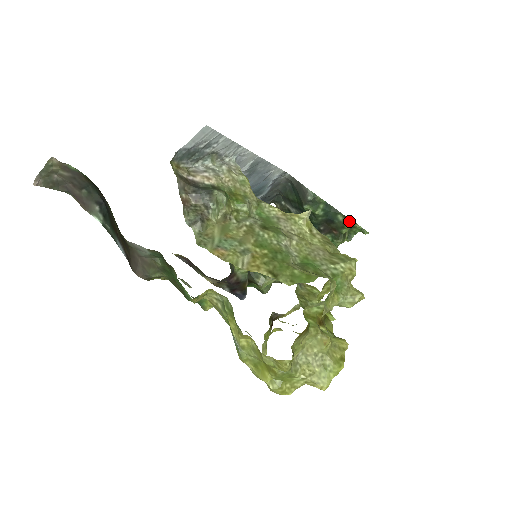
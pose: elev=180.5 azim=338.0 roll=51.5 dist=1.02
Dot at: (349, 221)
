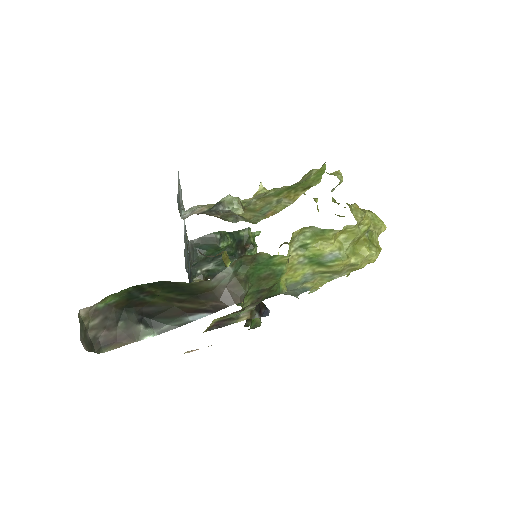
Dot at: (249, 229)
